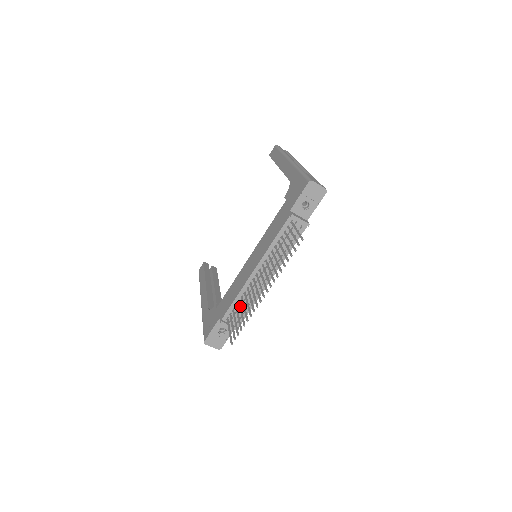
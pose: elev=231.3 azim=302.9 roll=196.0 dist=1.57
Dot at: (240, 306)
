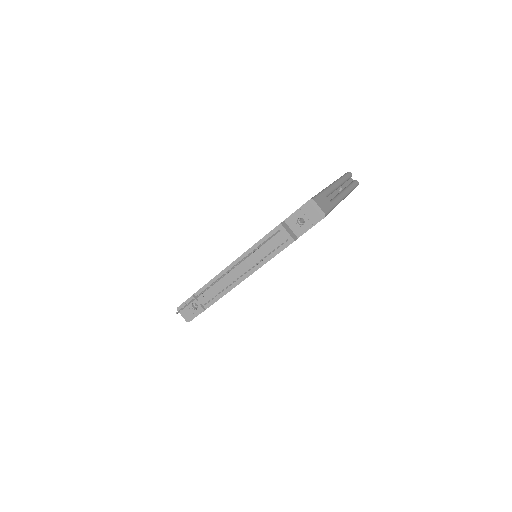
Dot at: occluded
